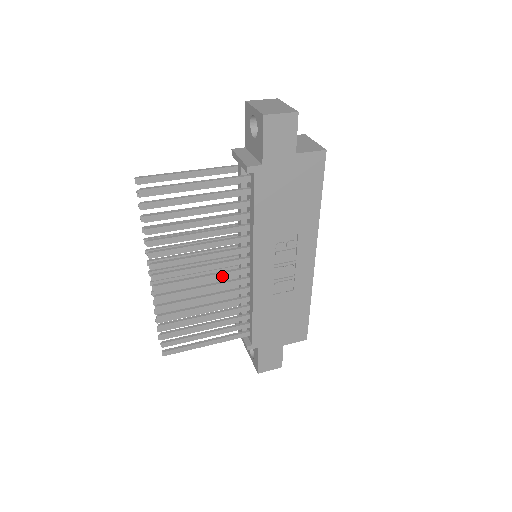
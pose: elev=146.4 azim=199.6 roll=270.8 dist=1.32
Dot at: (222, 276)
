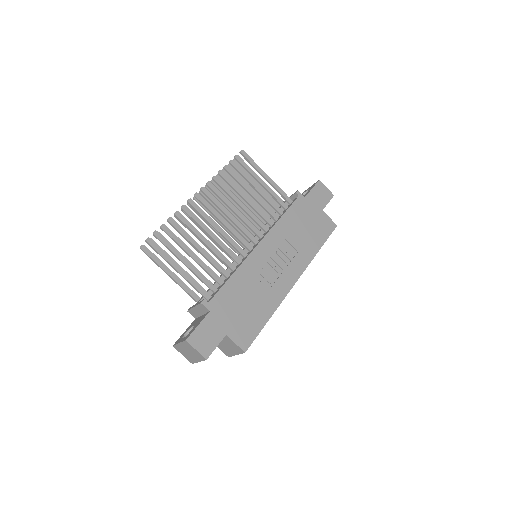
Dot at: (235, 233)
